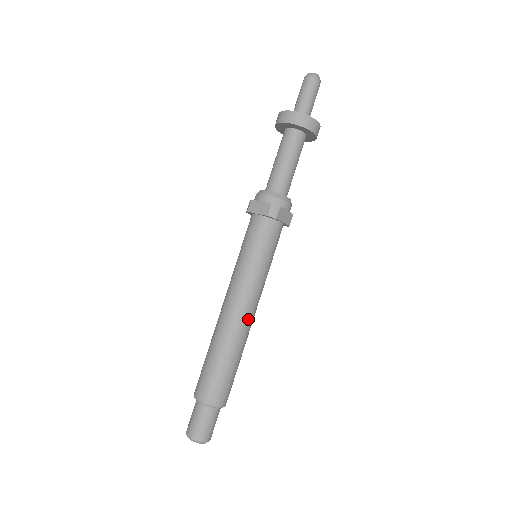
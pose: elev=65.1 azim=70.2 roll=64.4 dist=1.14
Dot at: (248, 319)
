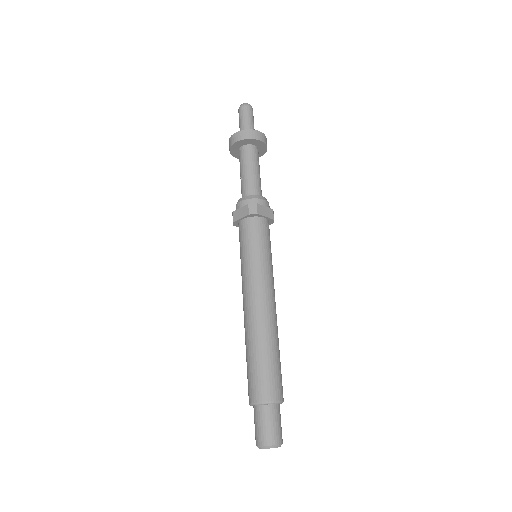
Dot at: (269, 309)
